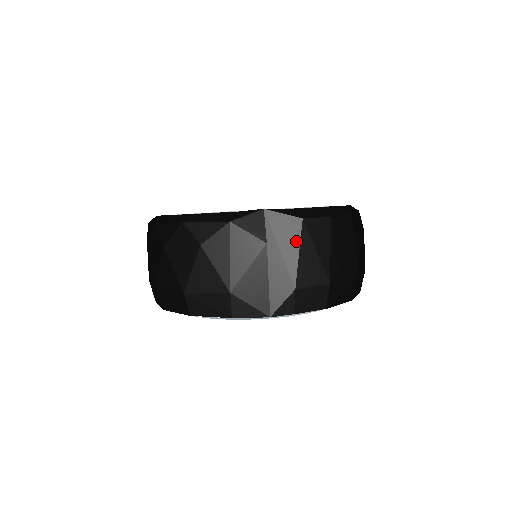
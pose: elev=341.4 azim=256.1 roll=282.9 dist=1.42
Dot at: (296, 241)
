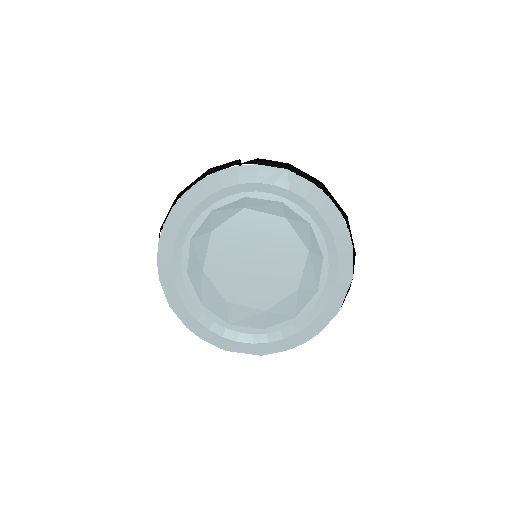
Dot at: occluded
